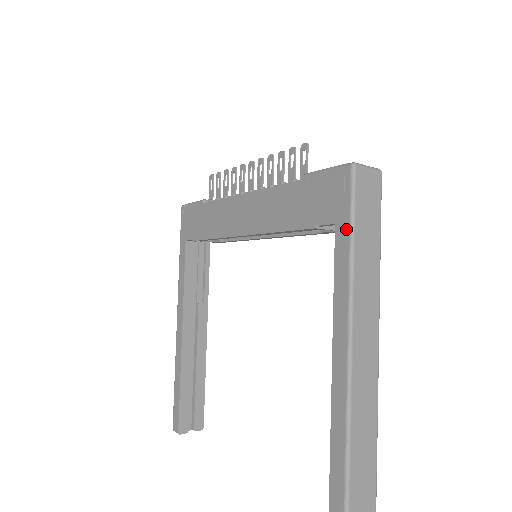
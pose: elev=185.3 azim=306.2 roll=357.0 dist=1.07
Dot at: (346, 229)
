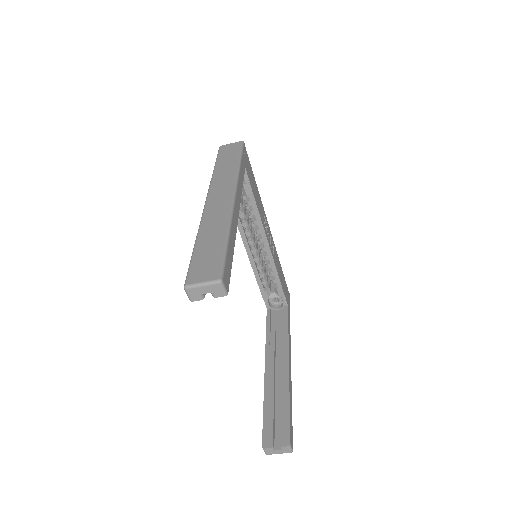
Dot at: occluded
